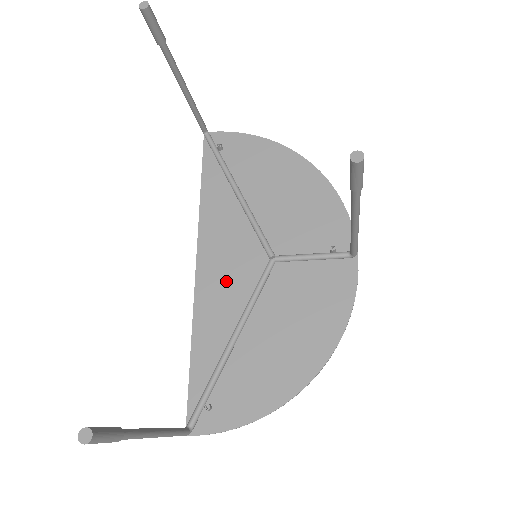
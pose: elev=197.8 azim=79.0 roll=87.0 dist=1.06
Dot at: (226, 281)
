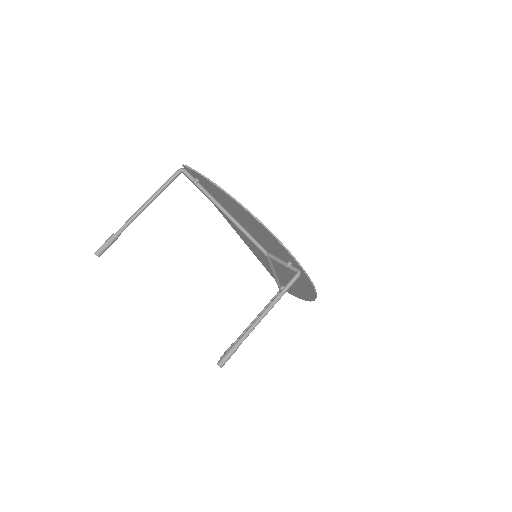
Dot at: (256, 249)
